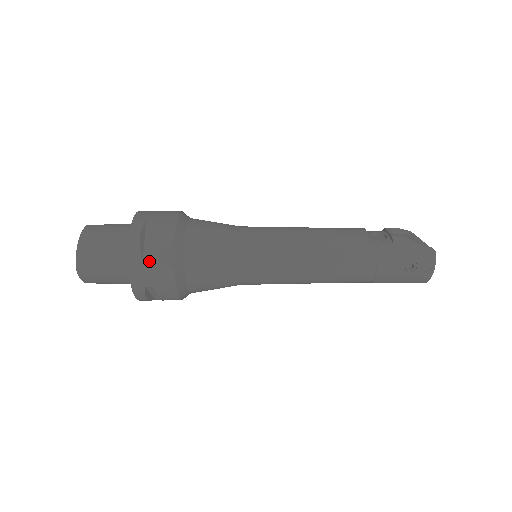
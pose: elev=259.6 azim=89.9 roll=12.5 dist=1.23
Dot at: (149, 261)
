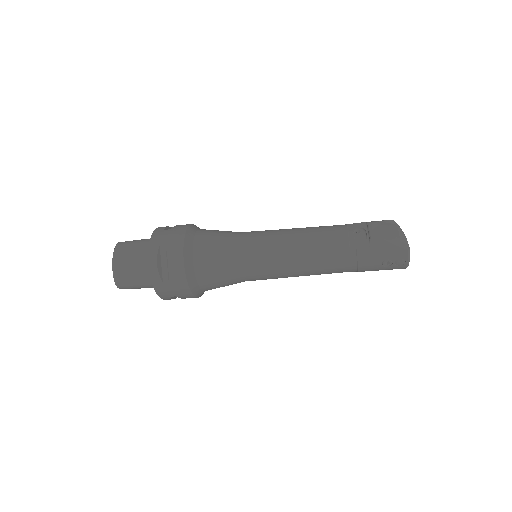
Dot at: (168, 282)
